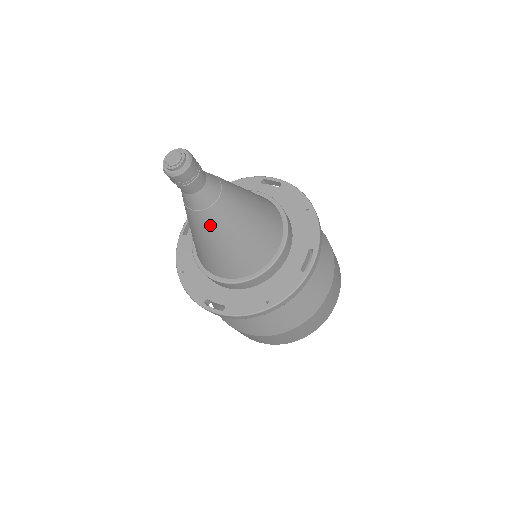
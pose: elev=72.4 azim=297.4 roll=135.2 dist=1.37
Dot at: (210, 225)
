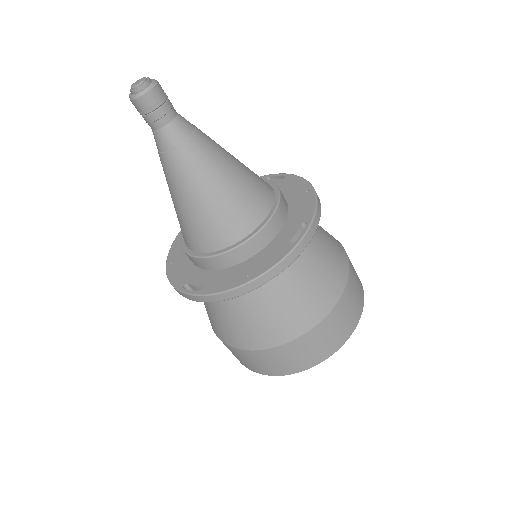
Dot at: (181, 171)
